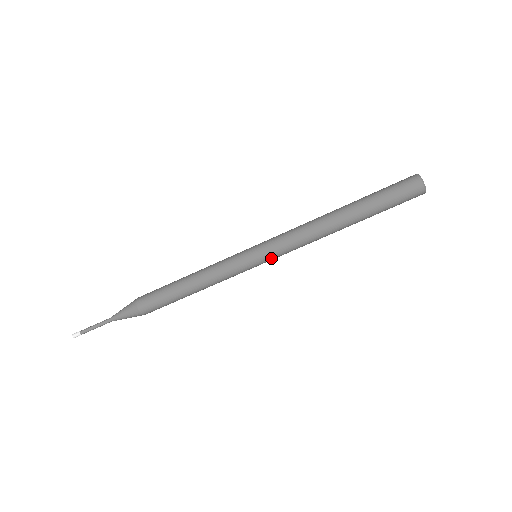
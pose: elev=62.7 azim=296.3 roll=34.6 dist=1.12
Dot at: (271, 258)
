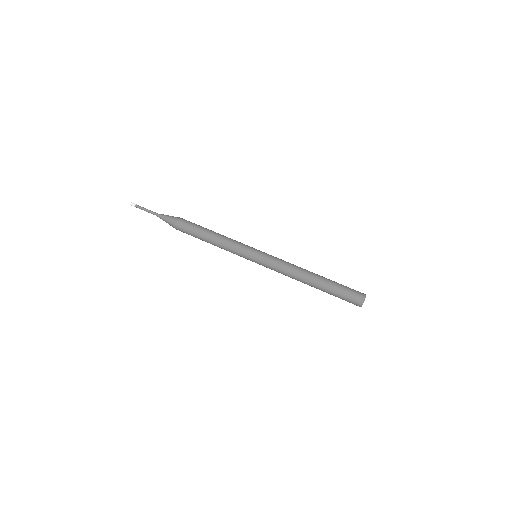
Dot at: (265, 255)
